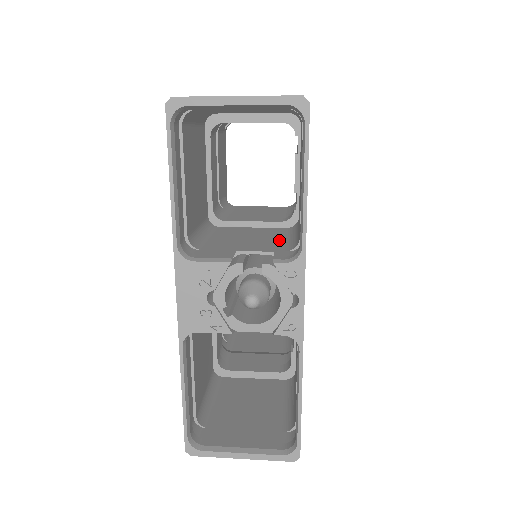
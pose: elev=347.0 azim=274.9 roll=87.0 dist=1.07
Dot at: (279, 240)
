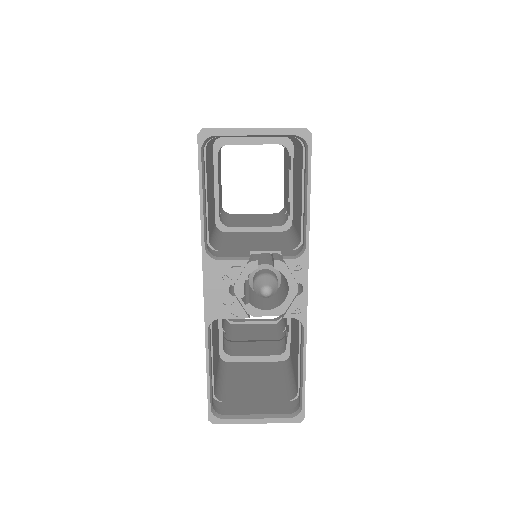
Dot at: (280, 241)
